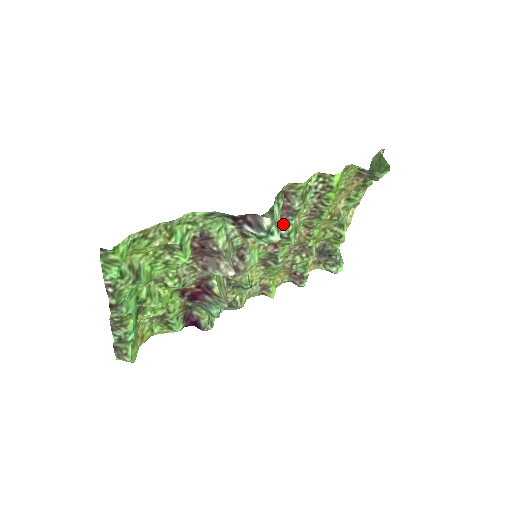
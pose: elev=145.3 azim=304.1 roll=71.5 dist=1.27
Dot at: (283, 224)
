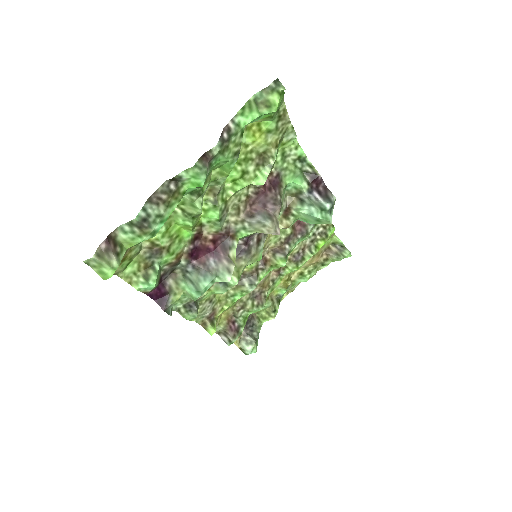
Dot at: (292, 239)
